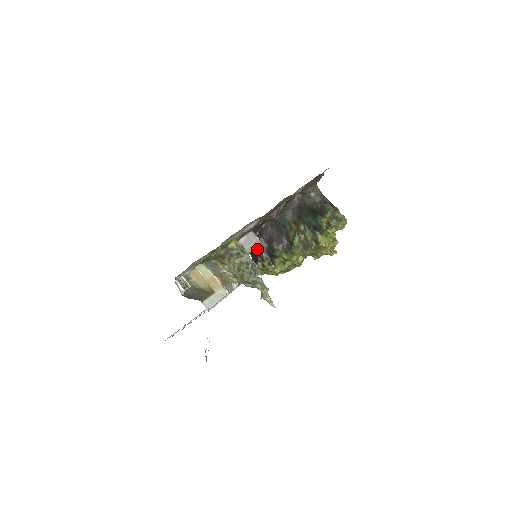
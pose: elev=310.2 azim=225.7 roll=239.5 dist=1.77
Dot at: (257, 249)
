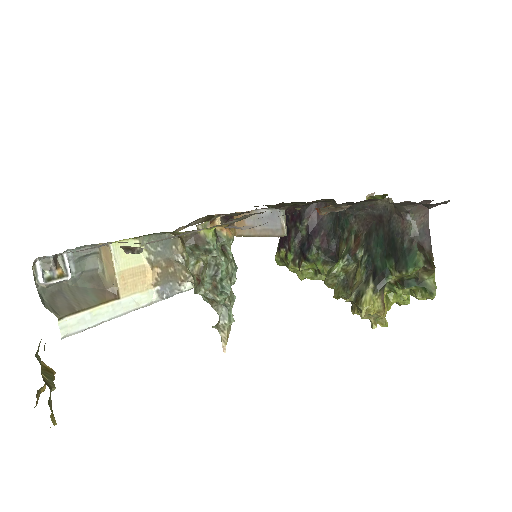
Dot at: (291, 229)
